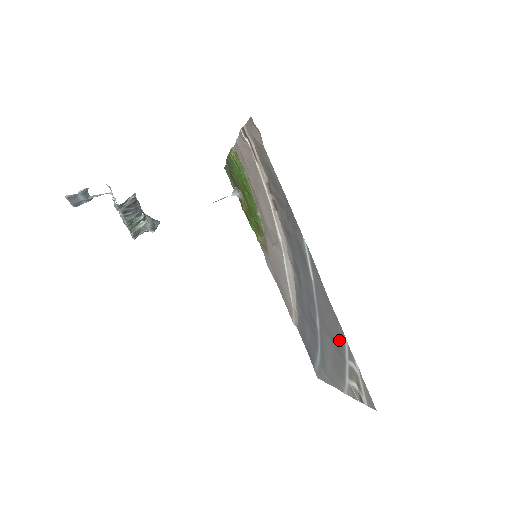
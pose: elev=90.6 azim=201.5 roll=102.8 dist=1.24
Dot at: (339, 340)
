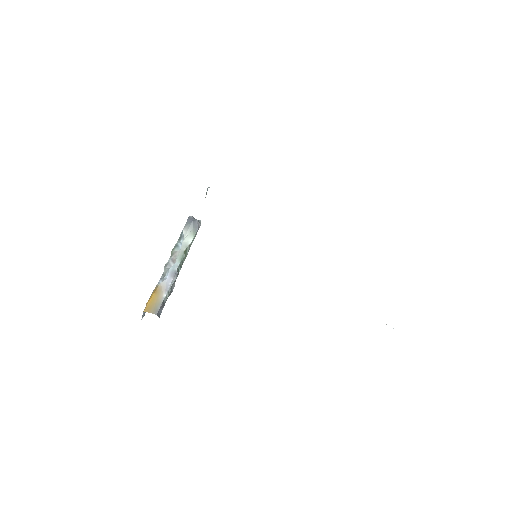
Dot at: occluded
